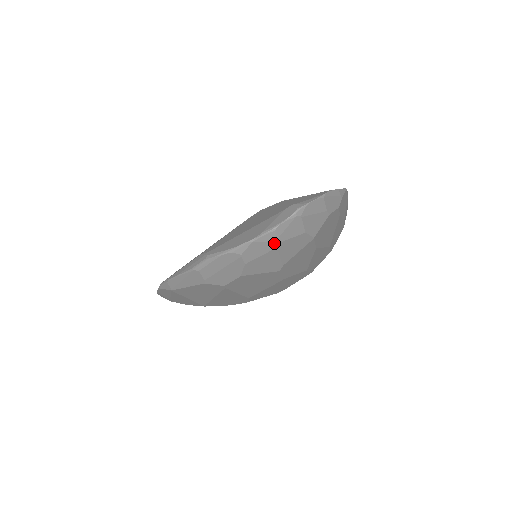
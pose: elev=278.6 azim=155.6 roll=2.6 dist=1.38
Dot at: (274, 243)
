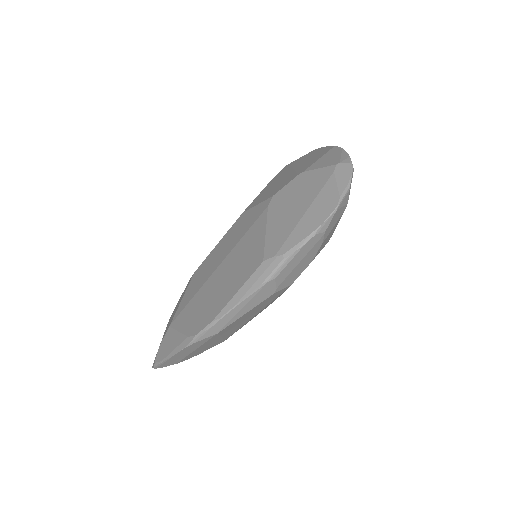
Dot at: (345, 206)
